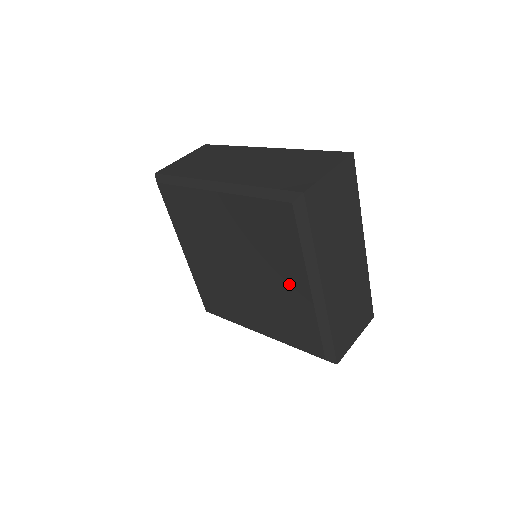
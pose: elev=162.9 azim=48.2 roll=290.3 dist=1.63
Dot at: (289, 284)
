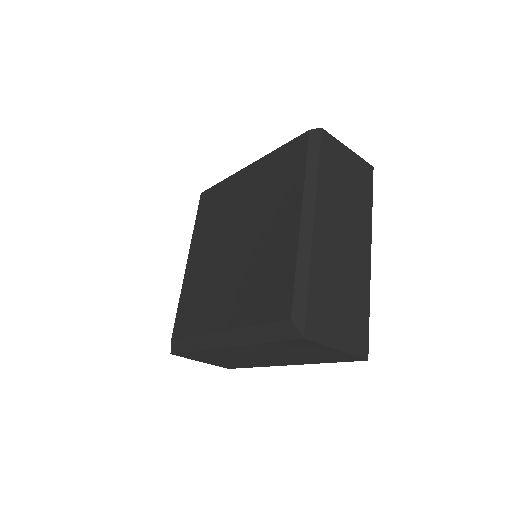
Dot at: (281, 223)
